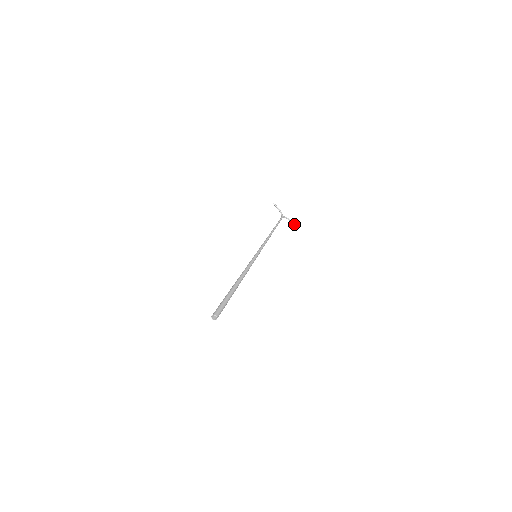
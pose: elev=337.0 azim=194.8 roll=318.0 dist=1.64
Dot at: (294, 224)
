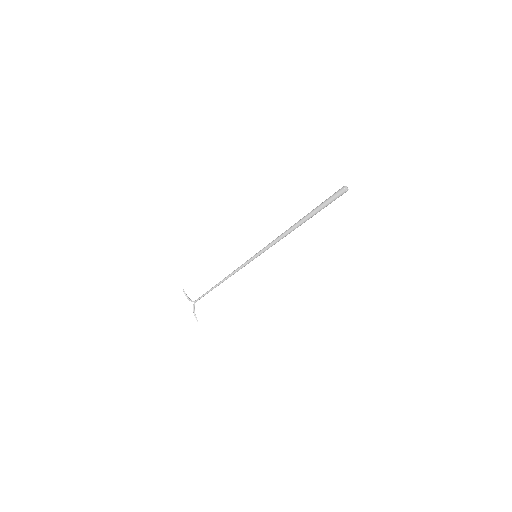
Dot at: occluded
